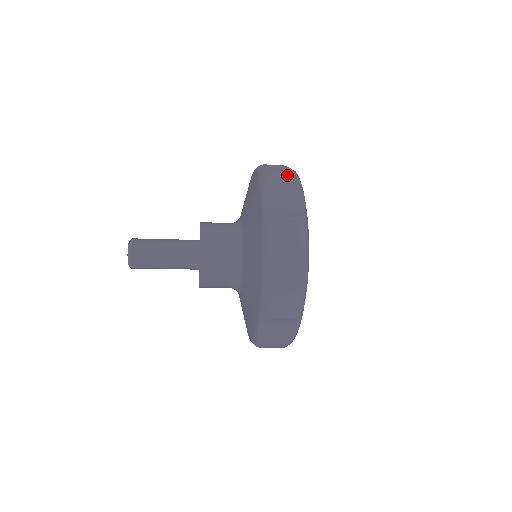
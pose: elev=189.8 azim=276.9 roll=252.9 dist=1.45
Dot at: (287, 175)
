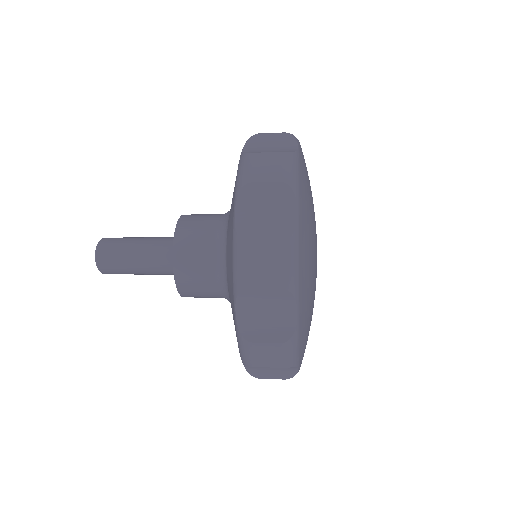
Dot at: (273, 266)
